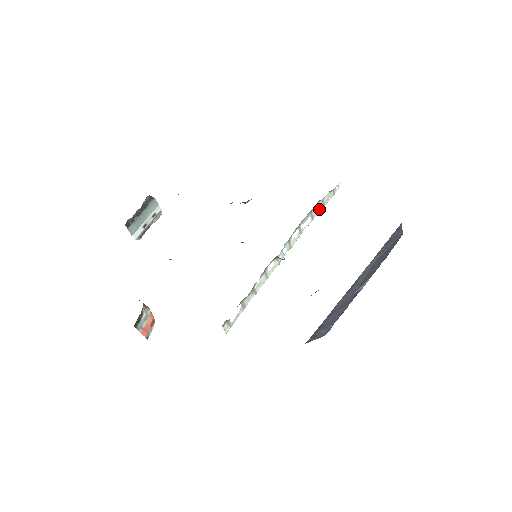
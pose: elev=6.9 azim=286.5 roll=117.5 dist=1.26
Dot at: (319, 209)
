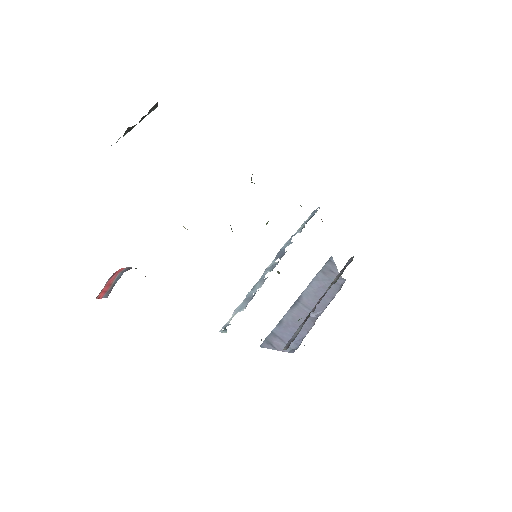
Dot at: (303, 225)
